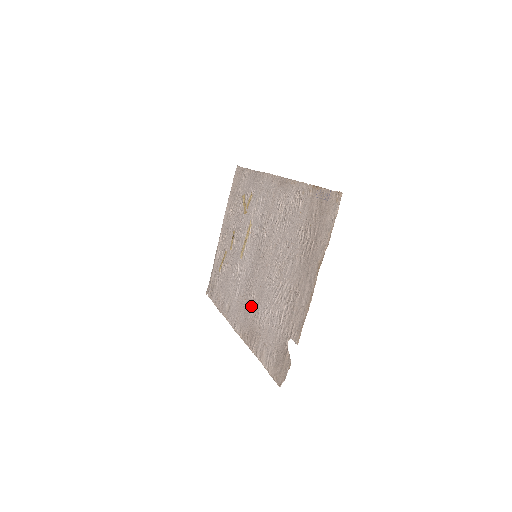
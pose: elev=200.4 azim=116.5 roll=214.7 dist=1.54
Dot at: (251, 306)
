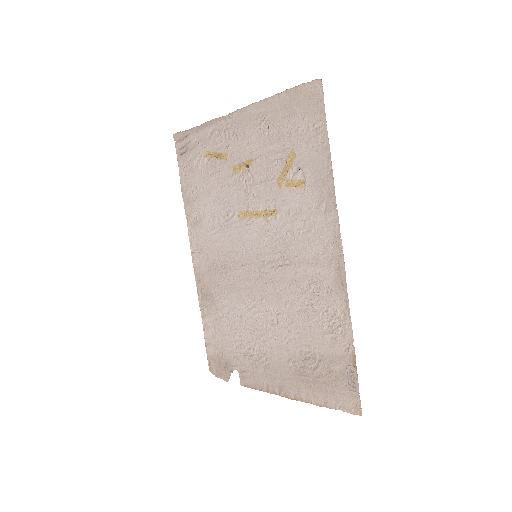
Dot at: (221, 280)
